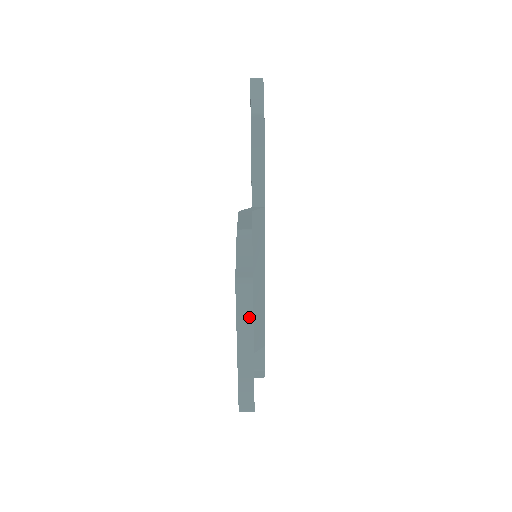
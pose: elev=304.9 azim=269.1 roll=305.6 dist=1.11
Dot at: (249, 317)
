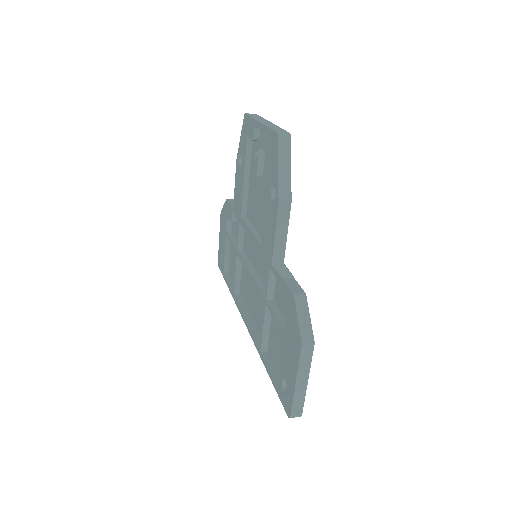
Dot at: (260, 118)
